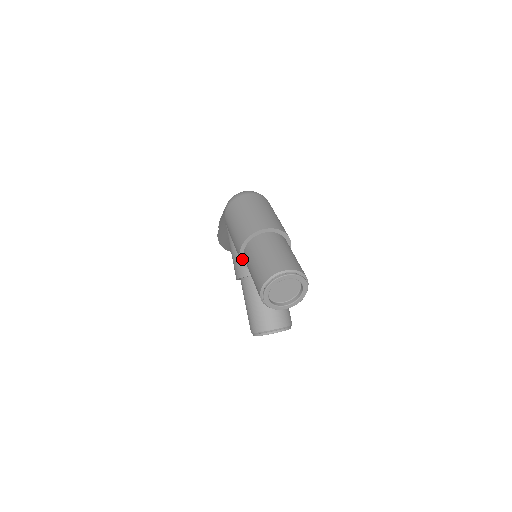
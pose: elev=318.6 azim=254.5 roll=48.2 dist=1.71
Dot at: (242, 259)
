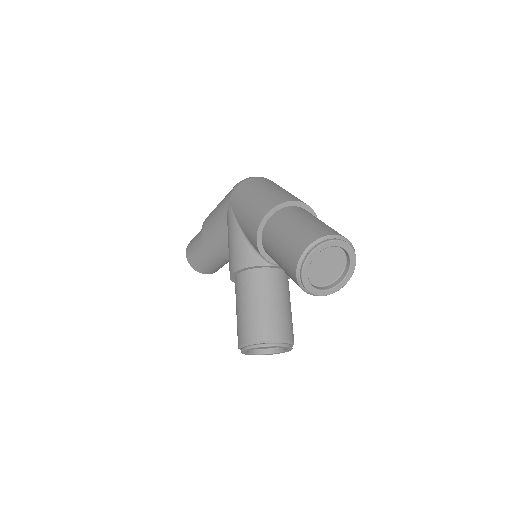
Dot at: (259, 235)
